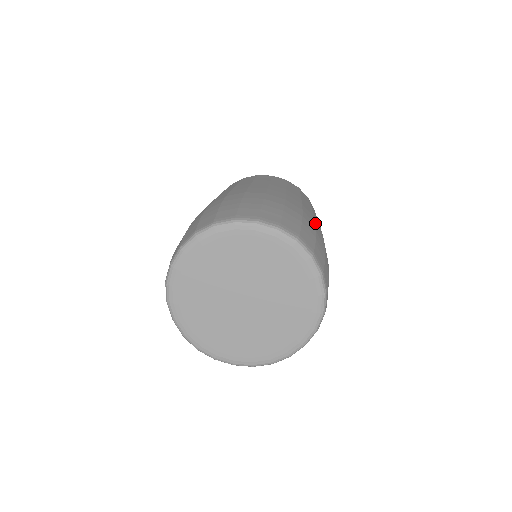
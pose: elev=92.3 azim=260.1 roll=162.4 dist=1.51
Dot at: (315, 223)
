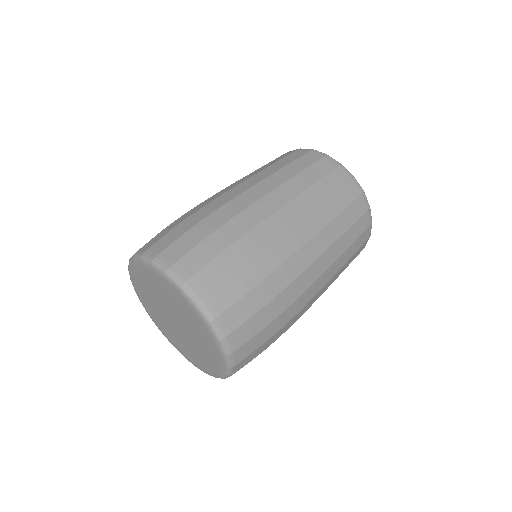
Dot at: (294, 279)
